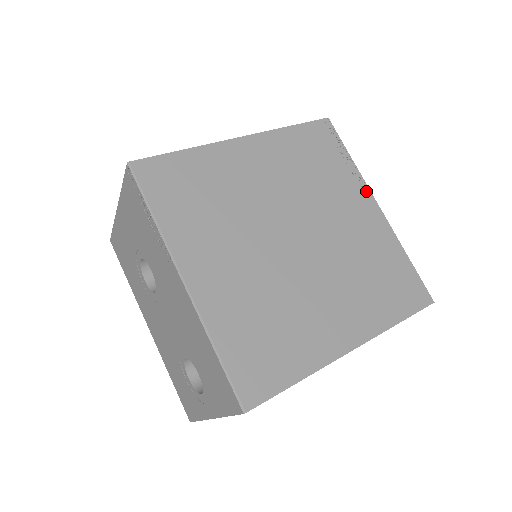
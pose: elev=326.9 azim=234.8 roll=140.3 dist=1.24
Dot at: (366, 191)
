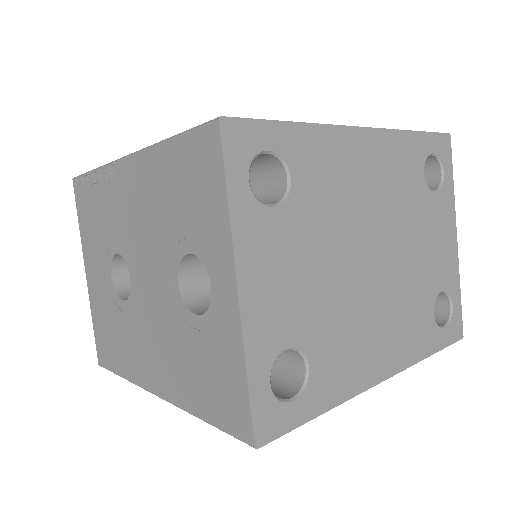
Dot at: occluded
